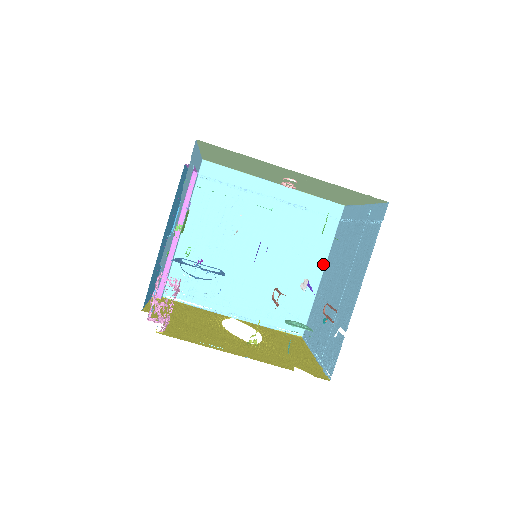
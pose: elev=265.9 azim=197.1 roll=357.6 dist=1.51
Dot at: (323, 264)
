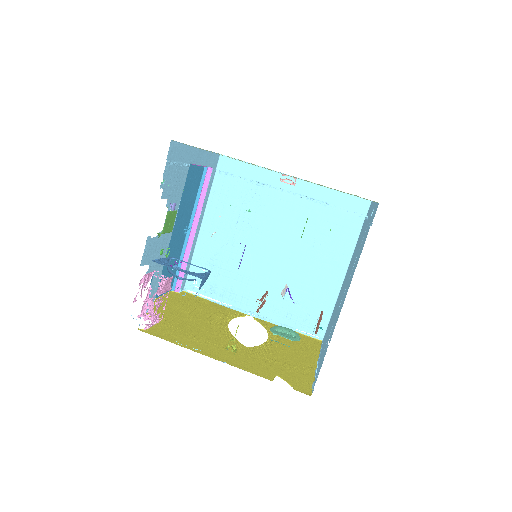
Dot at: (346, 265)
